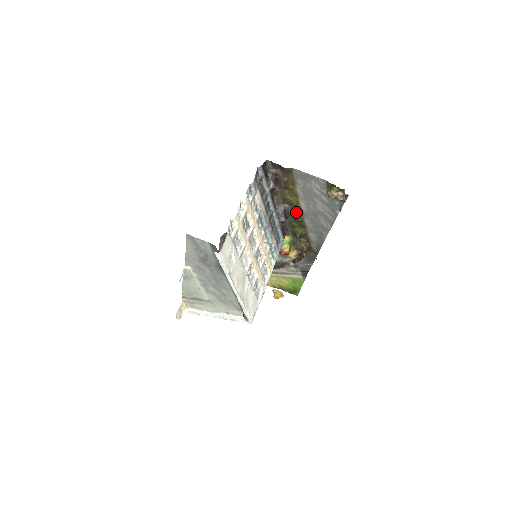
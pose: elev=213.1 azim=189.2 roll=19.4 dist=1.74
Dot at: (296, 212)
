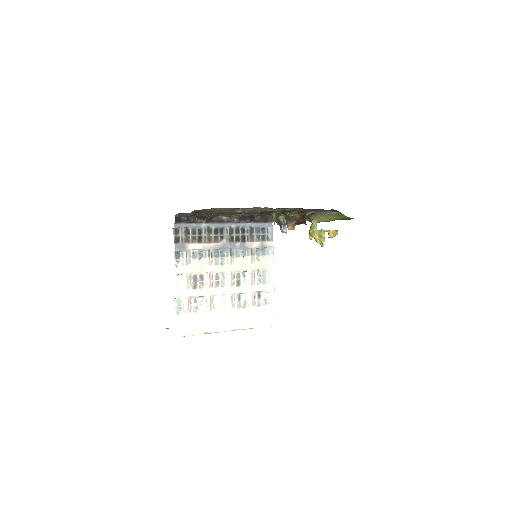
Dot at: occluded
